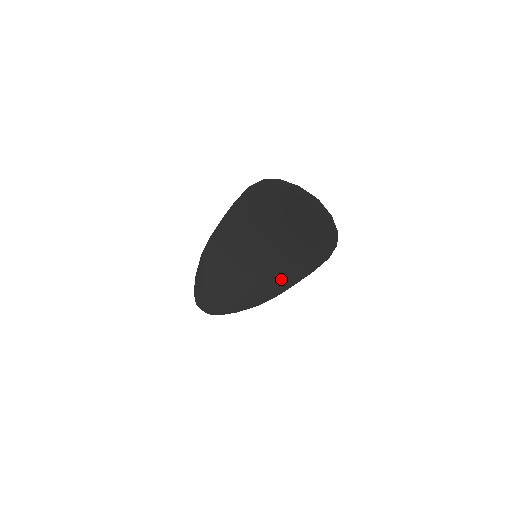
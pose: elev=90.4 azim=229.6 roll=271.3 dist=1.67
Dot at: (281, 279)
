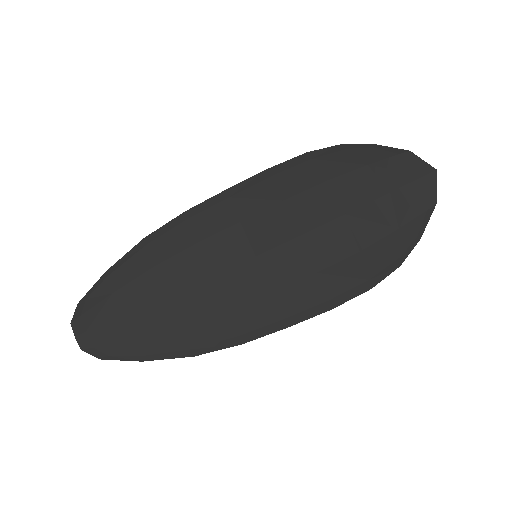
Dot at: (269, 311)
